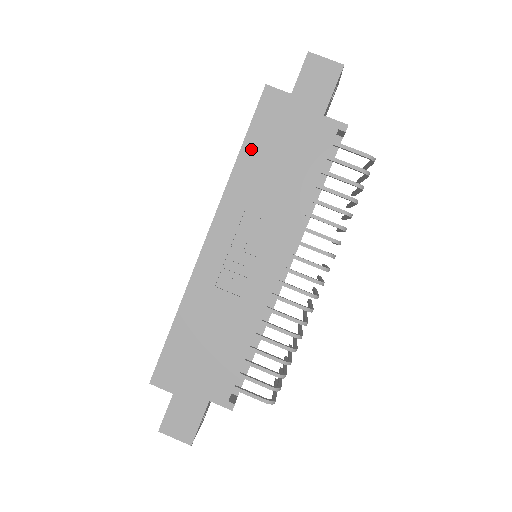
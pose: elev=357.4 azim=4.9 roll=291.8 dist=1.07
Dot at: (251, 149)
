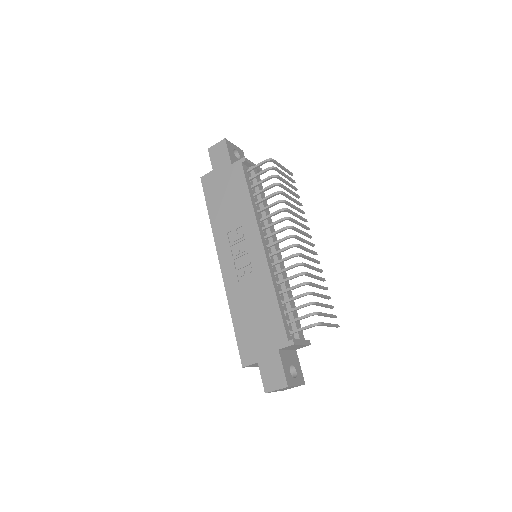
Dot at: (212, 208)
